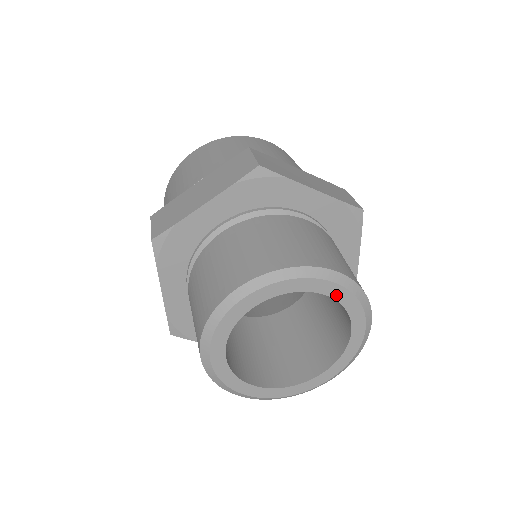
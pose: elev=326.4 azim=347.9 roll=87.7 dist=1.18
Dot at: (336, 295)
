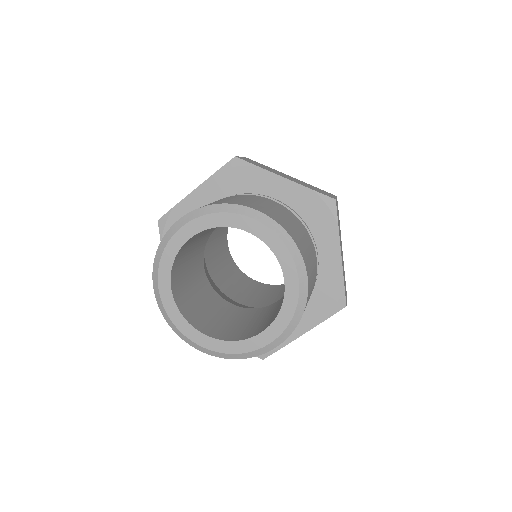
Dot at: (260, 234)
